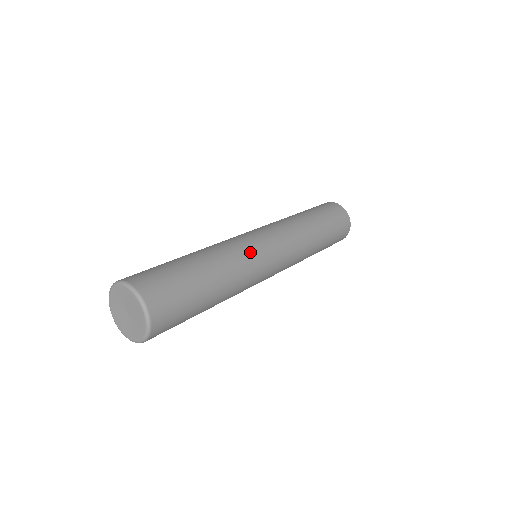
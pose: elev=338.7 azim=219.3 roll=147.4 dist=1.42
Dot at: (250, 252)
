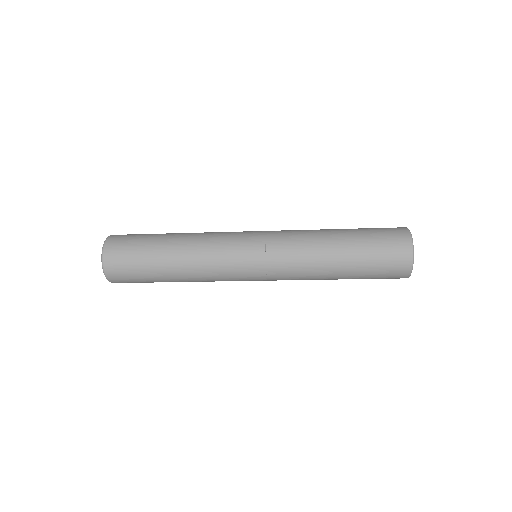
Dot at: (224, 235)
